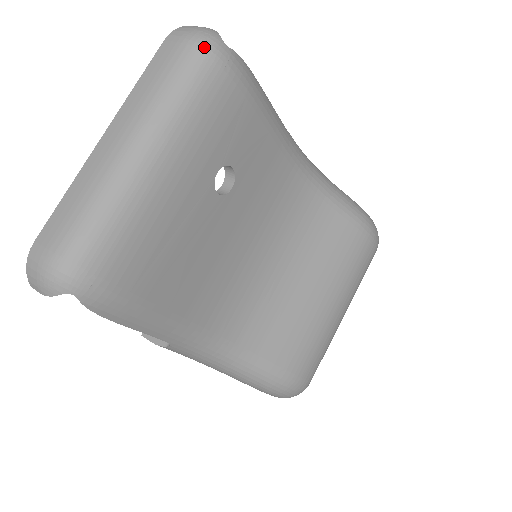
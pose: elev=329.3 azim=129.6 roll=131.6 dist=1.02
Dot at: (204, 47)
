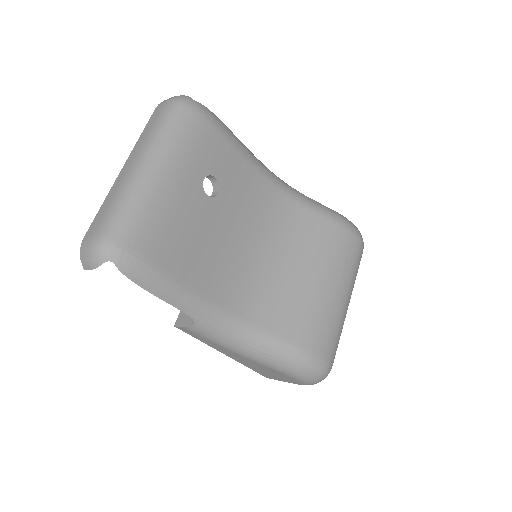
Dot at: (179, 102)
